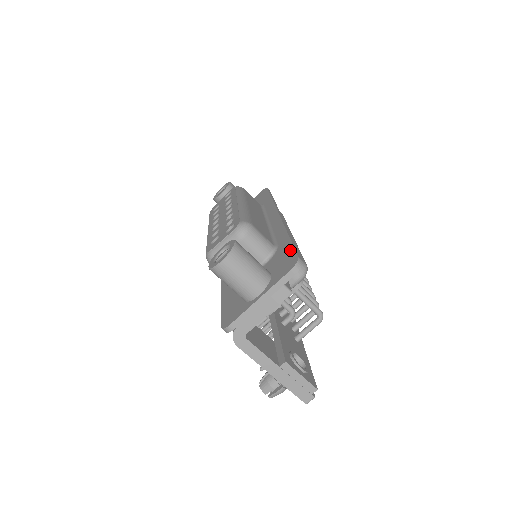
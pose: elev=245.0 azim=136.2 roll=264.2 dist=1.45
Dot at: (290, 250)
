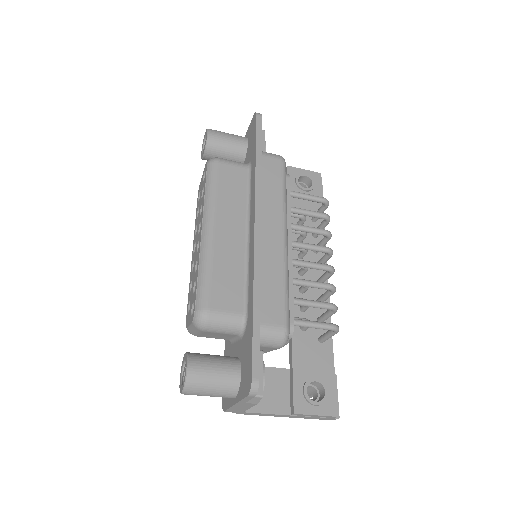
Dot at: (250, 350)
